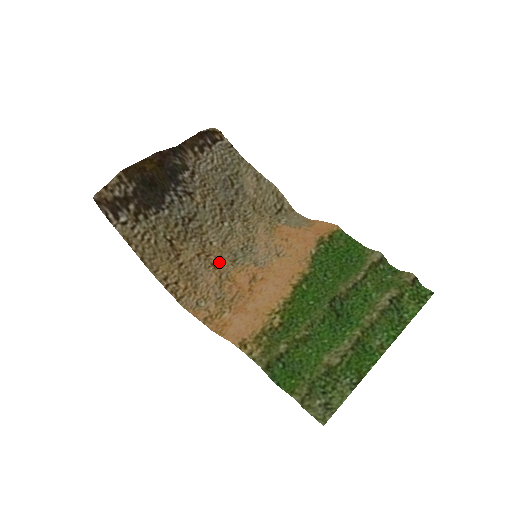
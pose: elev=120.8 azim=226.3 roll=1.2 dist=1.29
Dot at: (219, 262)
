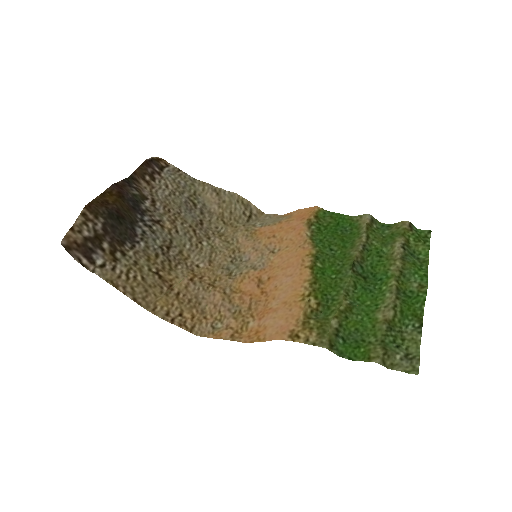
Dot at: (215, 281)
